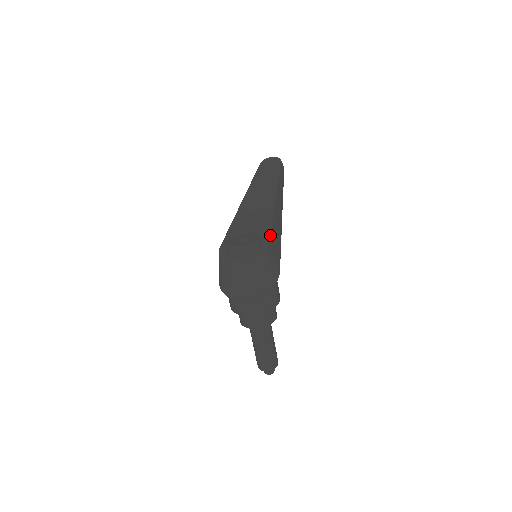
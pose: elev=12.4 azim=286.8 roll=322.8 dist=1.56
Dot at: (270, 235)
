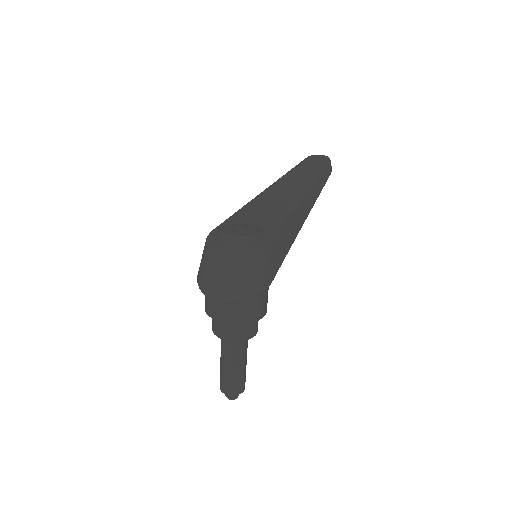
Dot at: (275, 234)
